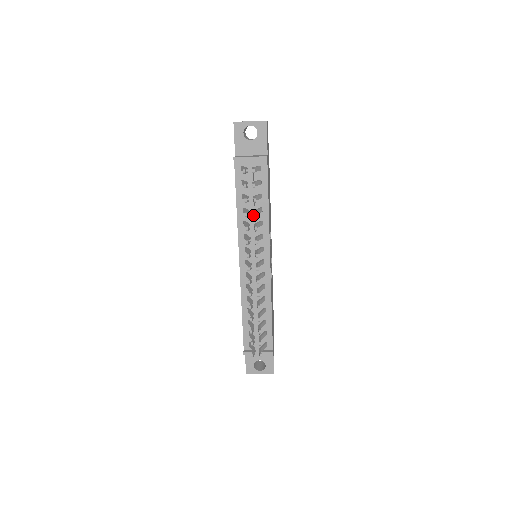
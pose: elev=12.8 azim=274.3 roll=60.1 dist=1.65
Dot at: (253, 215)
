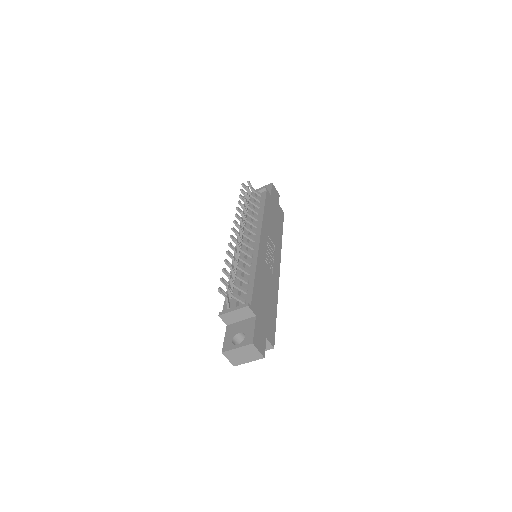
Dot at: occluded
